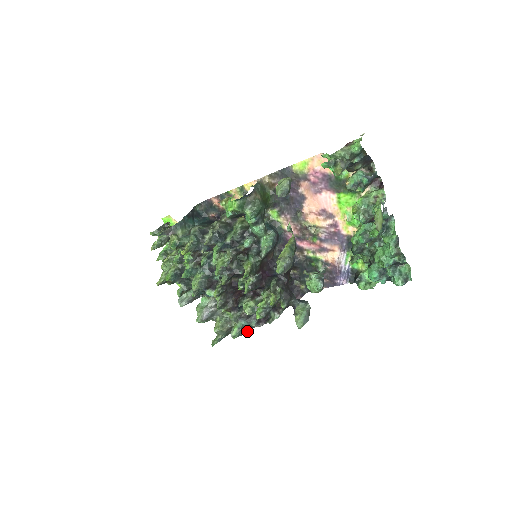
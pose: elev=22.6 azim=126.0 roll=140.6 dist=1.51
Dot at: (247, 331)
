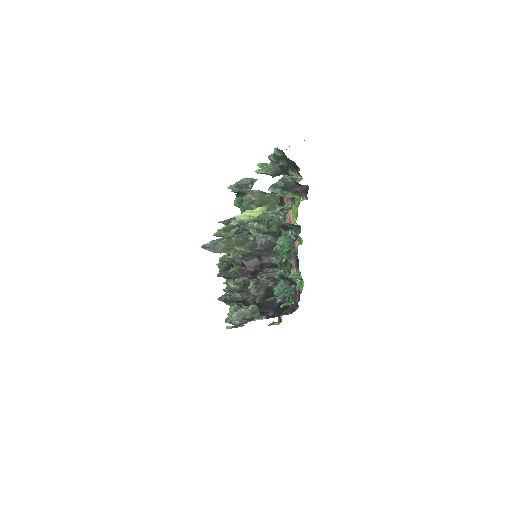
Dot at: (240, 324)
